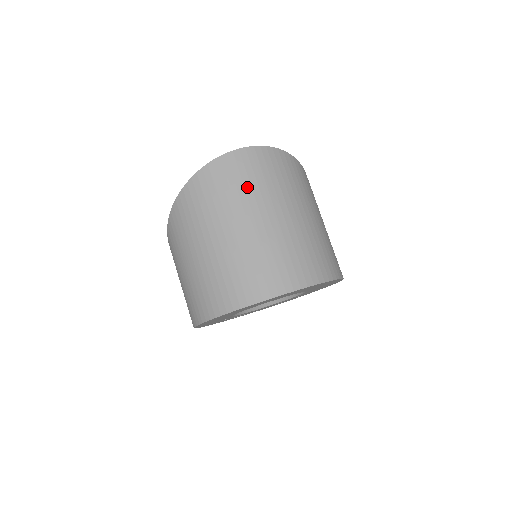
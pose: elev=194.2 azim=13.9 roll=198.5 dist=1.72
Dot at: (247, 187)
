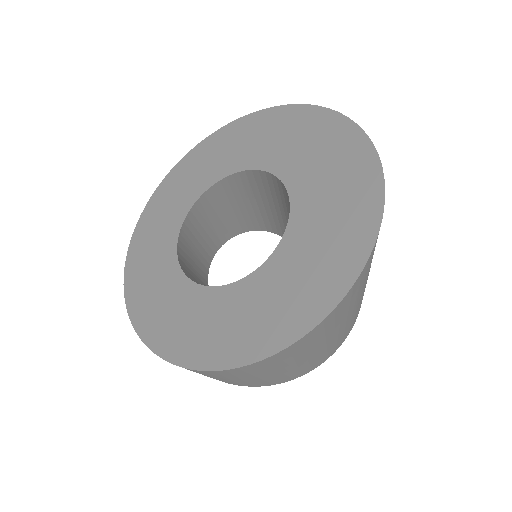
Dot at: occluded
